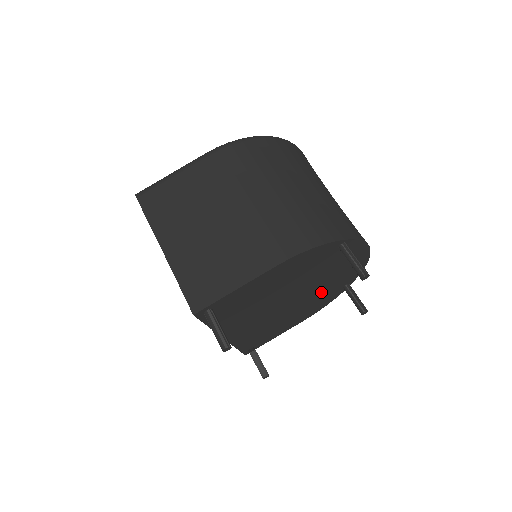
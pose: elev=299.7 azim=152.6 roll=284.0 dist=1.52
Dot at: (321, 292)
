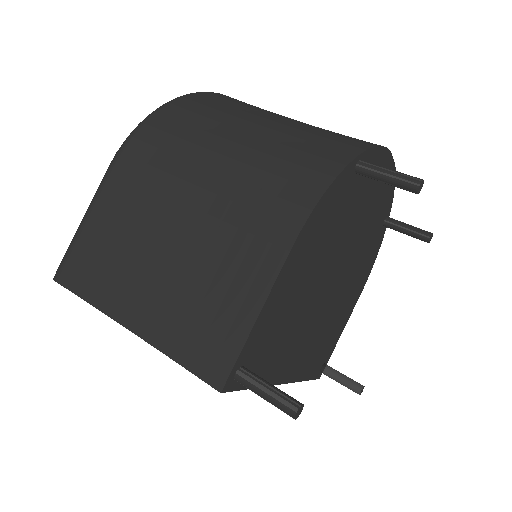
Dot at: (362, 248)
